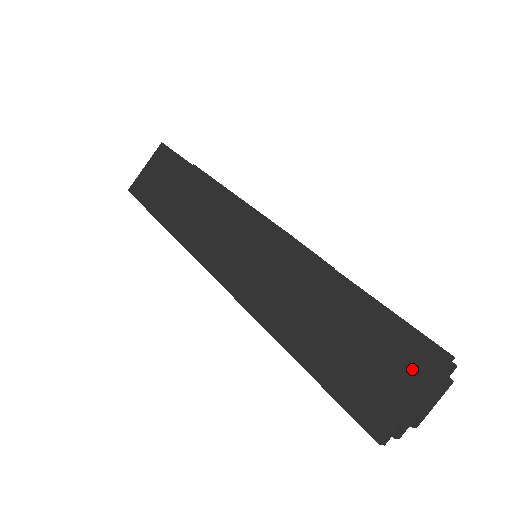
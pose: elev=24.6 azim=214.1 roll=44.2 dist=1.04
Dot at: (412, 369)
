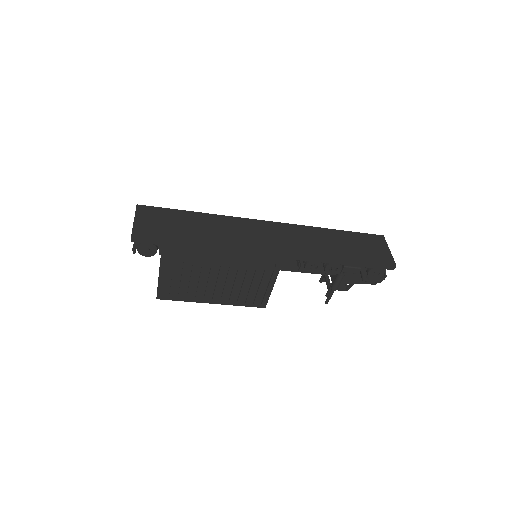
Dot at: (380, 243)
